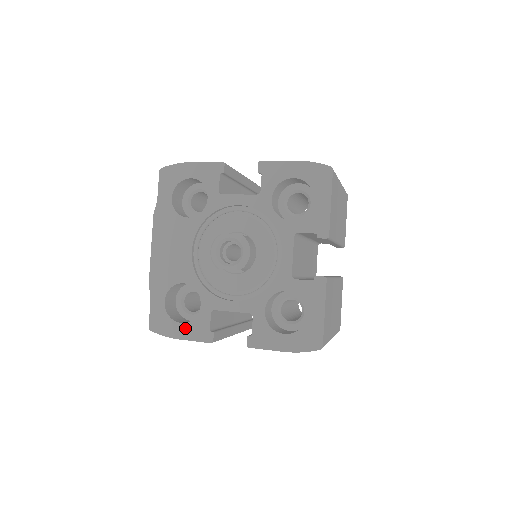
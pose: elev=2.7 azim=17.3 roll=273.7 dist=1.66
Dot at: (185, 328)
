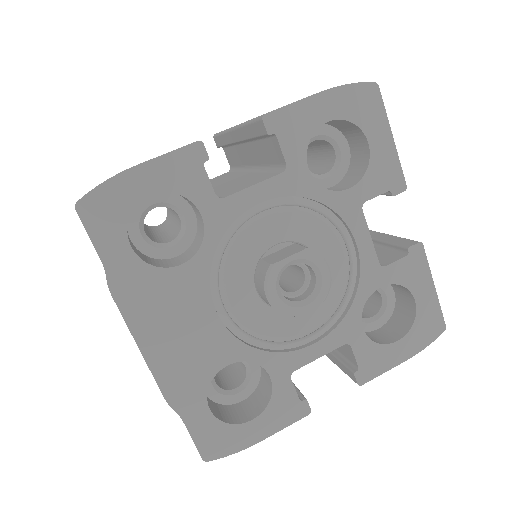
Dot at: (262, 422)
